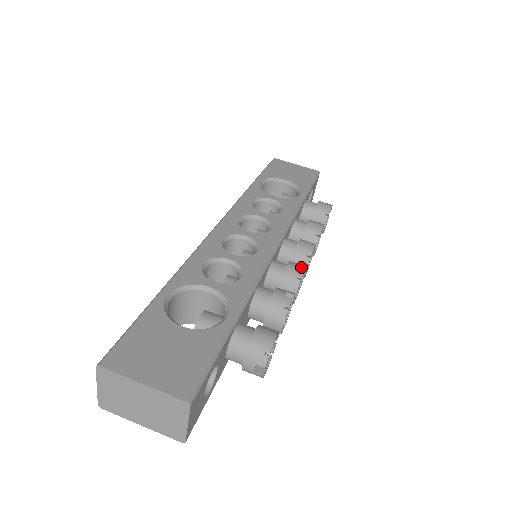
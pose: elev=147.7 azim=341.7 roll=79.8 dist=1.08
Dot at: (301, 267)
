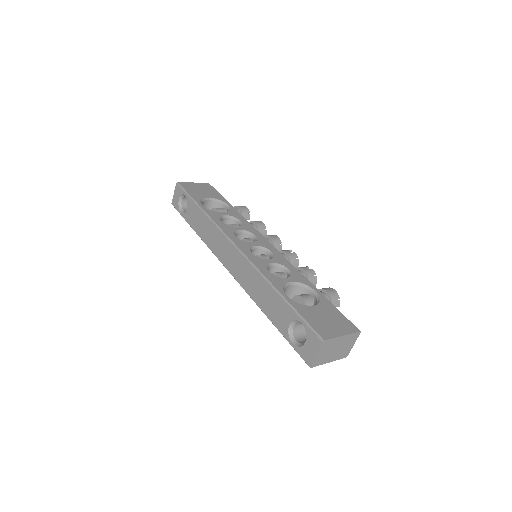
Dot at: (290, 251)
